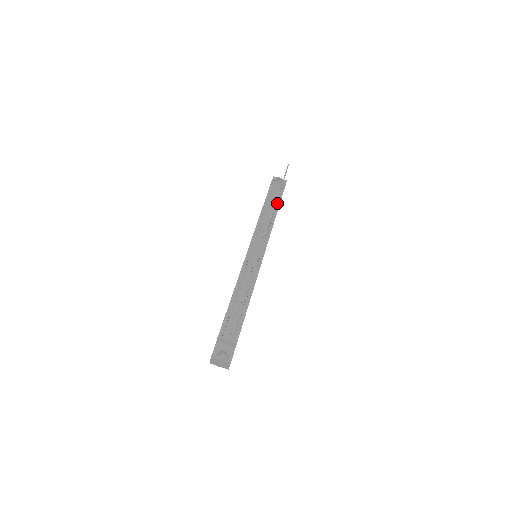
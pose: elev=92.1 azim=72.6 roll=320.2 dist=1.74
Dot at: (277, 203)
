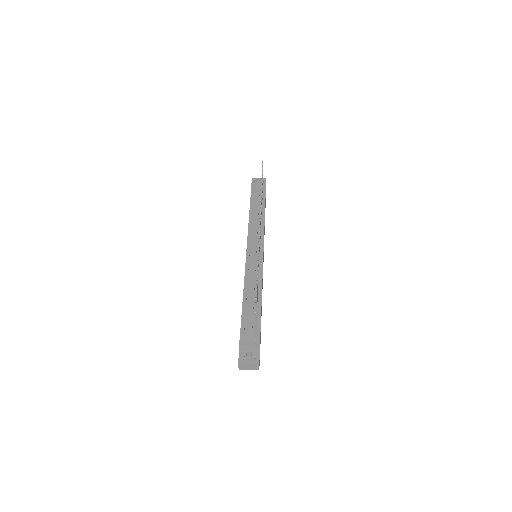
Dot at: (262, 201)
